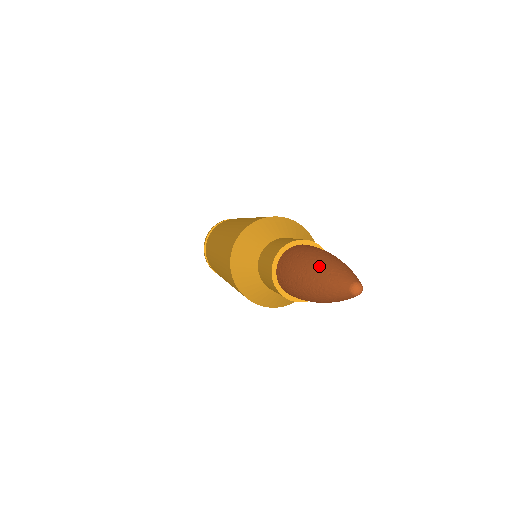
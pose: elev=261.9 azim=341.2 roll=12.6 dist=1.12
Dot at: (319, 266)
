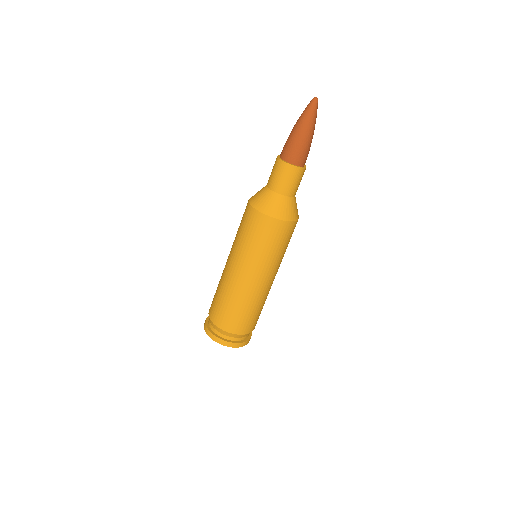
Dot at: (299, 119)
